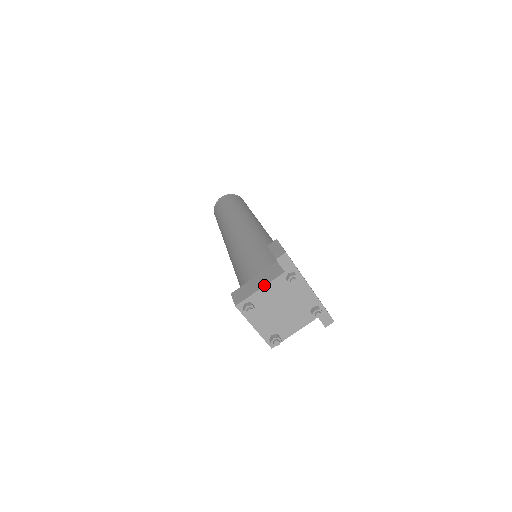
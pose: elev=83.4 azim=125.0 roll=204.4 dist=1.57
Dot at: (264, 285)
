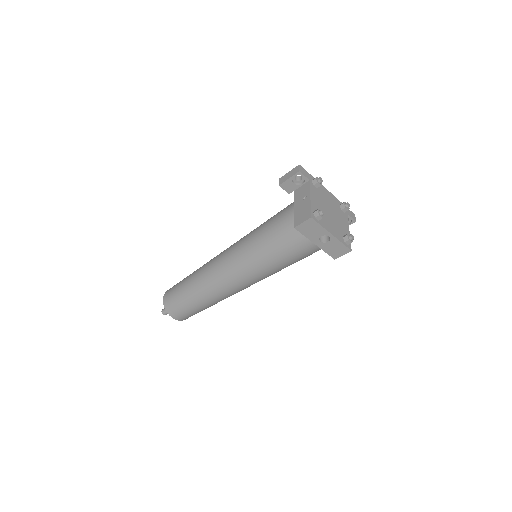
Dot at: (309, 195)
